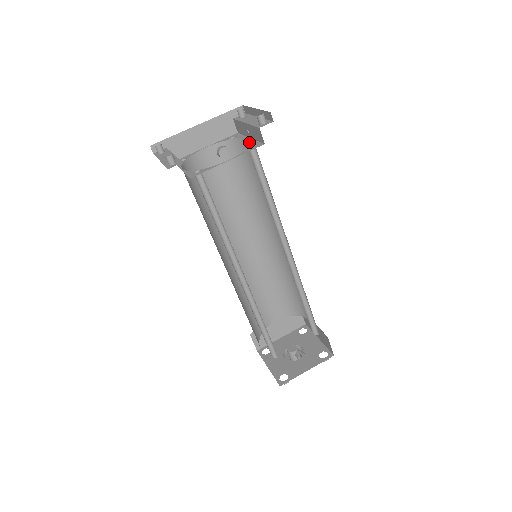
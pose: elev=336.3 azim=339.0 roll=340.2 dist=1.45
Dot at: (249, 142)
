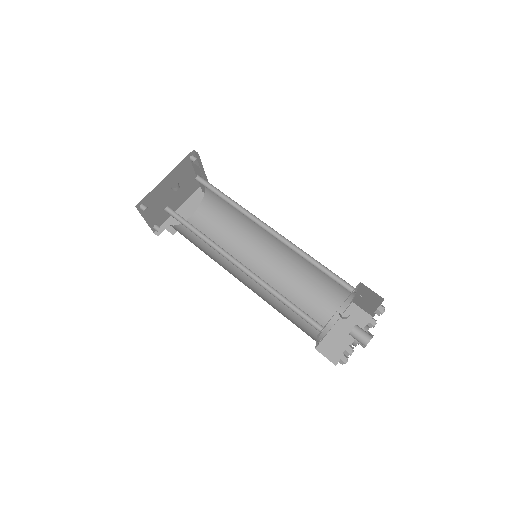
Dot at: occluded
